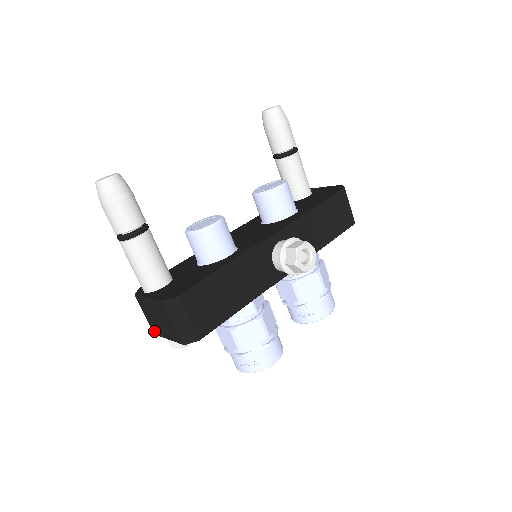
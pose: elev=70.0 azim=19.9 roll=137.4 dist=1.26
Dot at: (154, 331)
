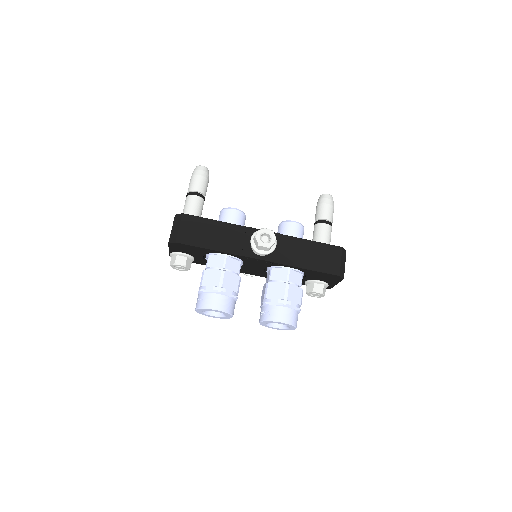
Dot at: occluded
